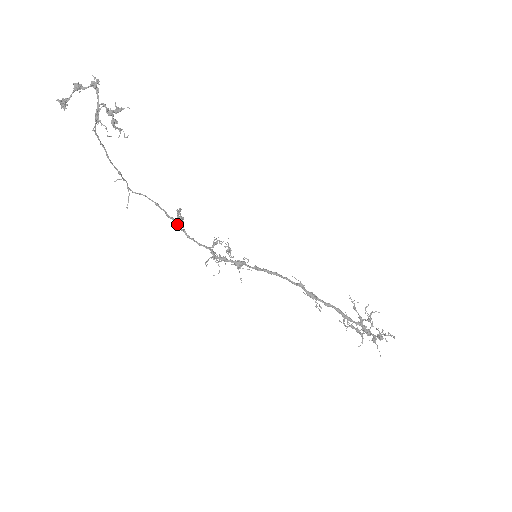
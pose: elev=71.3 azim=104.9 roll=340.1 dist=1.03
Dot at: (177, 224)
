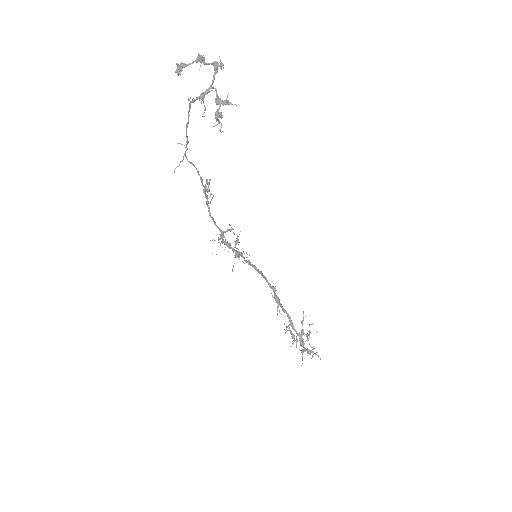
Dot at: (208, 201)
